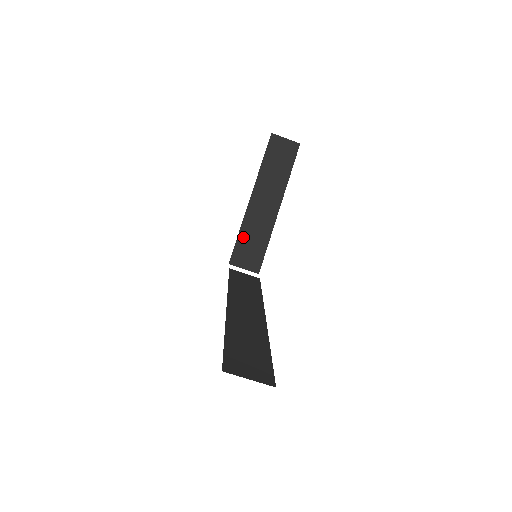
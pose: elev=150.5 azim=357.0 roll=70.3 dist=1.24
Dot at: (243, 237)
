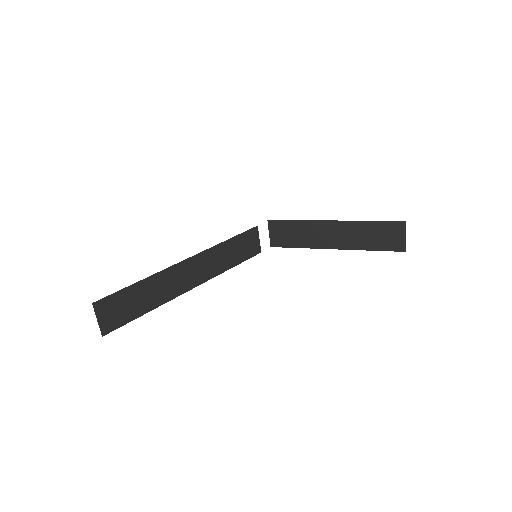
Dot at: (294, 225)
